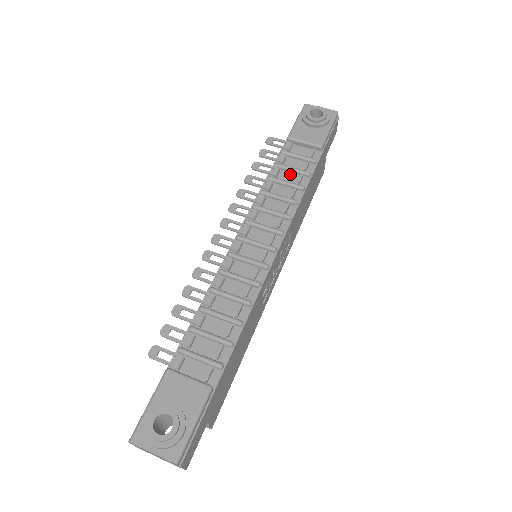
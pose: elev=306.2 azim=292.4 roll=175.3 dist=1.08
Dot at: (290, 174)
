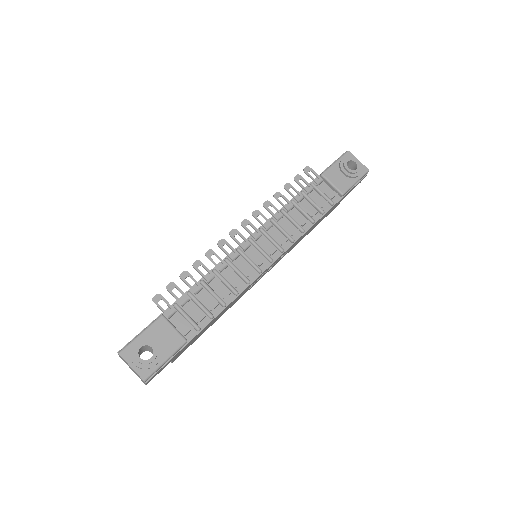
Dot at: (309, 205)
